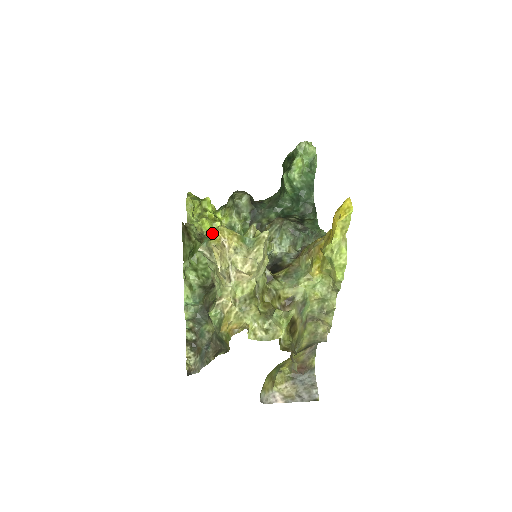
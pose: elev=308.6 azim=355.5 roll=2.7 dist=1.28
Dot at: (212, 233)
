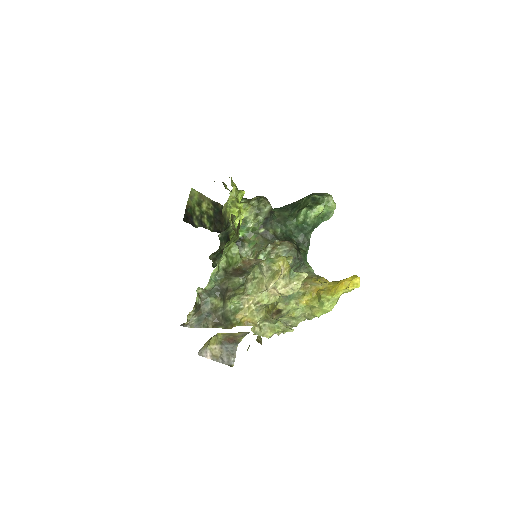
Dot at: (235, 222)
